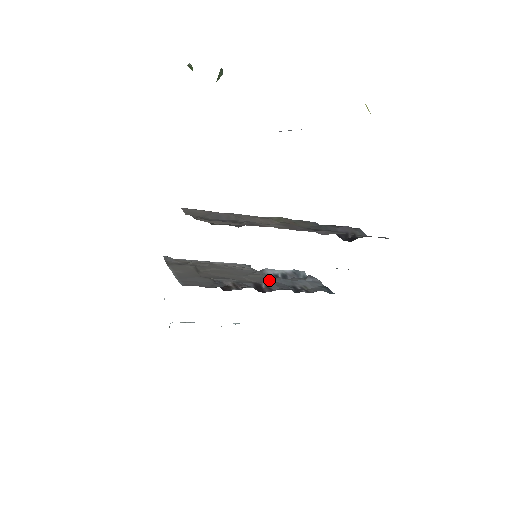
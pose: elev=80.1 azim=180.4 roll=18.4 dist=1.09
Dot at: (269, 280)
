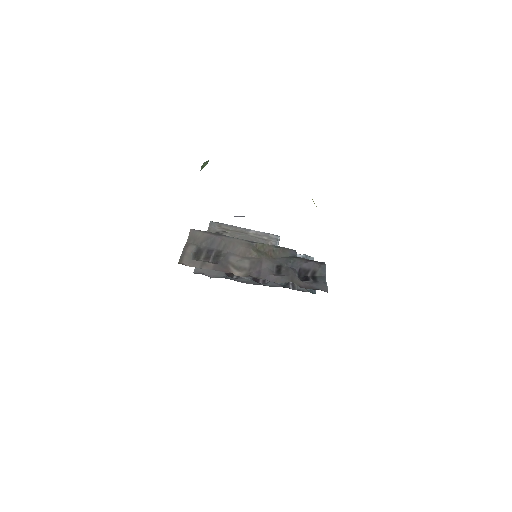
Dot at: occluded
